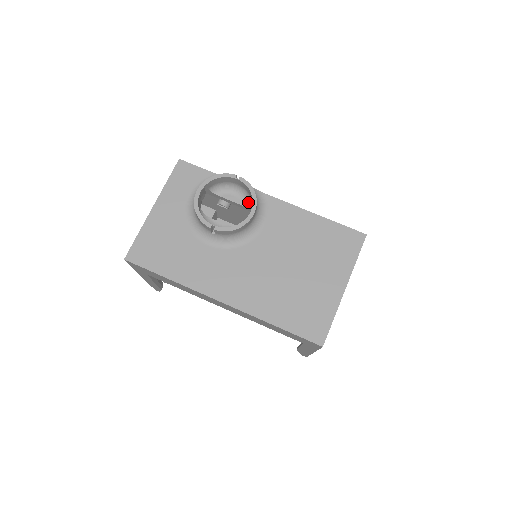
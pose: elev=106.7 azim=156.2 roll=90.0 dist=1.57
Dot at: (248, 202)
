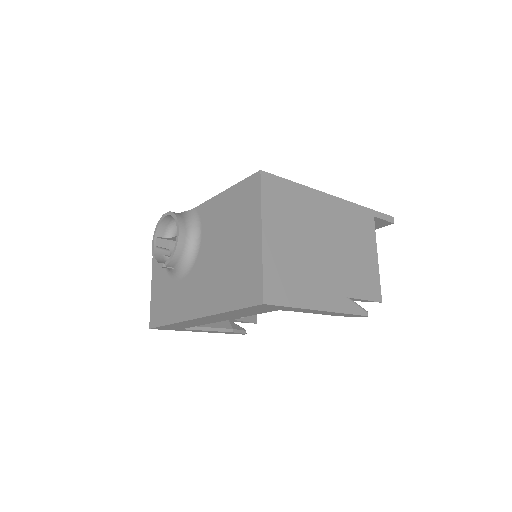
Dot at: occluded
